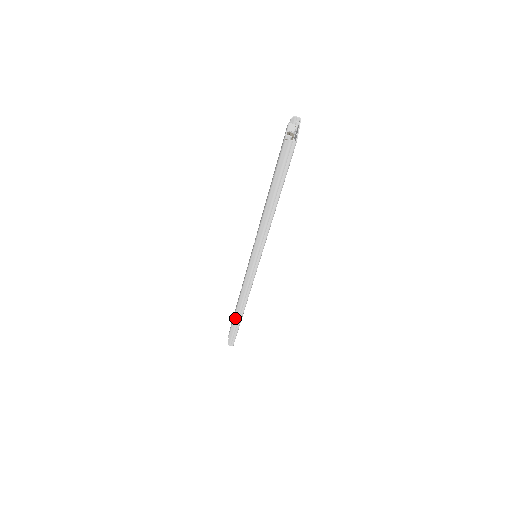
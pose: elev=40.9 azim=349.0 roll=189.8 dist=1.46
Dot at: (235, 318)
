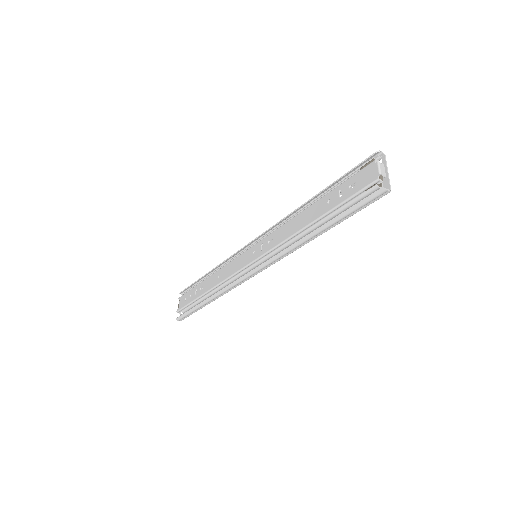
Dot at: (202, 303)
